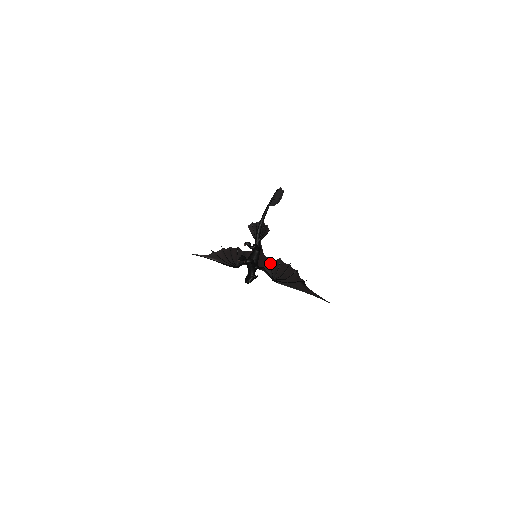
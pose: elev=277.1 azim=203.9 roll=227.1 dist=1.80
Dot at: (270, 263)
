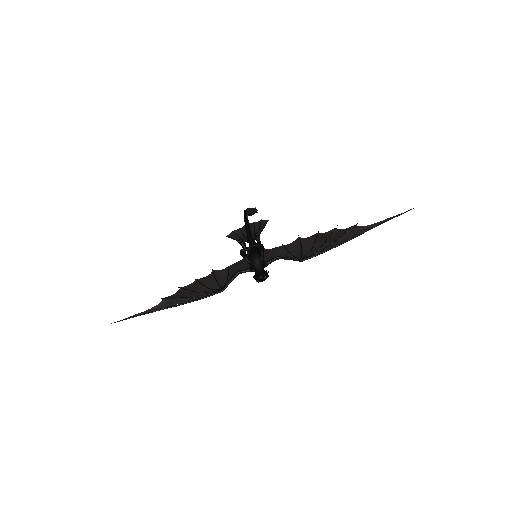
Dot at: (285, 249)
